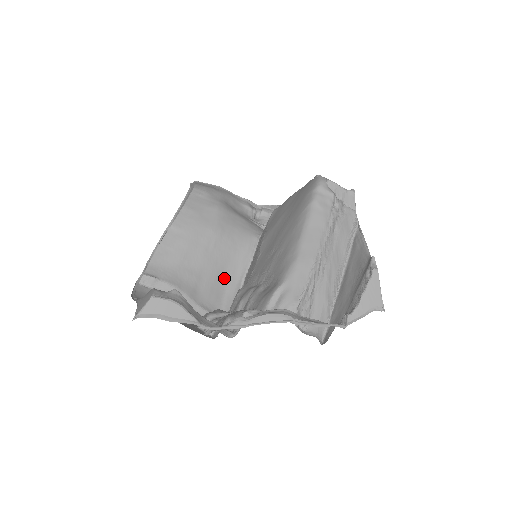
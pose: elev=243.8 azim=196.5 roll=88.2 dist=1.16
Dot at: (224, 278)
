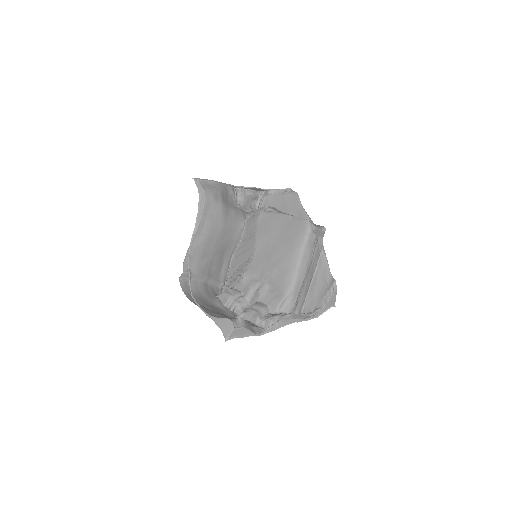
Dot at: (223, 256)
